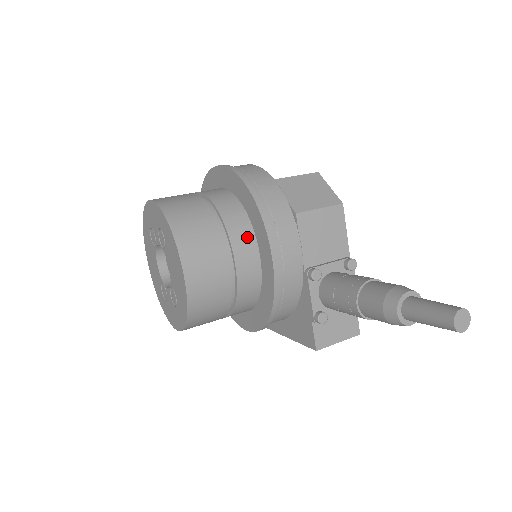
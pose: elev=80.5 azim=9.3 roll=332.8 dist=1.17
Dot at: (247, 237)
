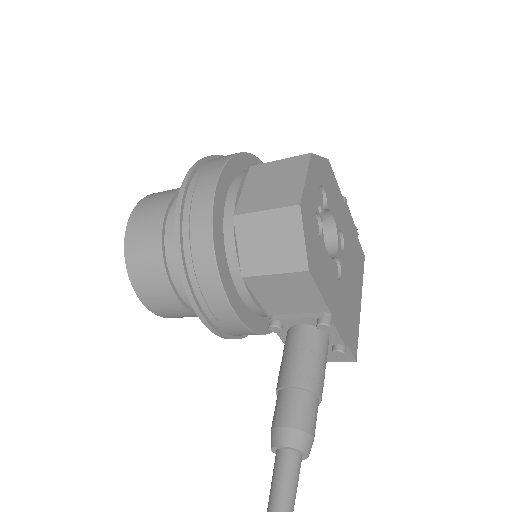
Dot at: occluded
